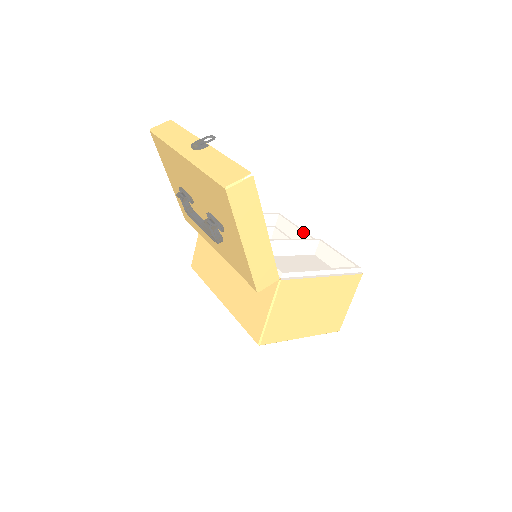
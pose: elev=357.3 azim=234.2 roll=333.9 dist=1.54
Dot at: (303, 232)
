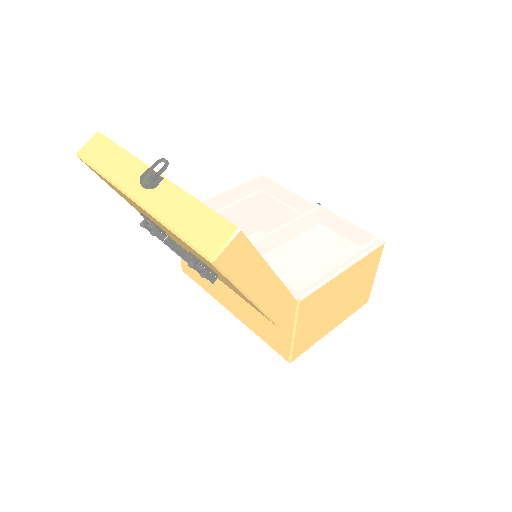
Dot at: (298, 196)
